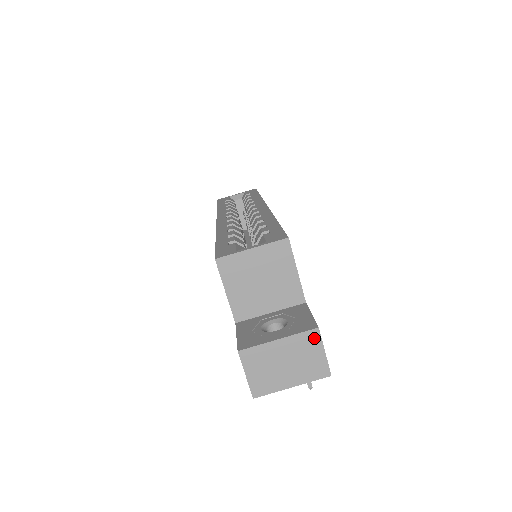
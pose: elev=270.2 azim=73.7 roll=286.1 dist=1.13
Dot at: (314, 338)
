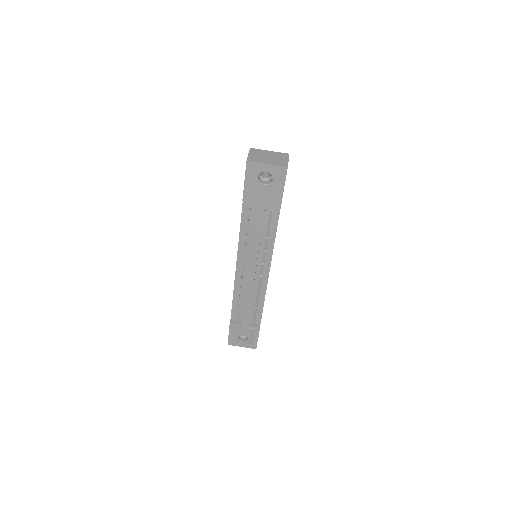
Dot at: (286, 156)
